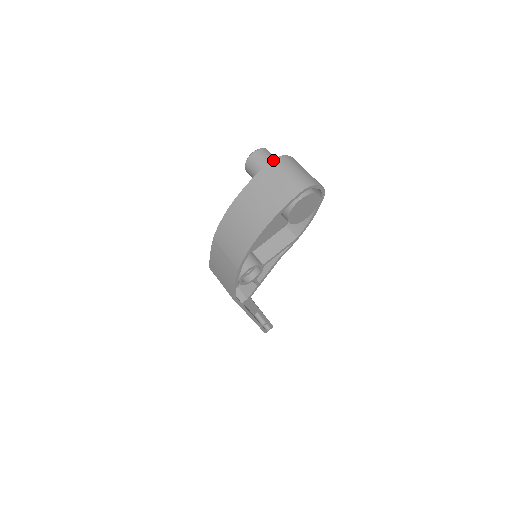
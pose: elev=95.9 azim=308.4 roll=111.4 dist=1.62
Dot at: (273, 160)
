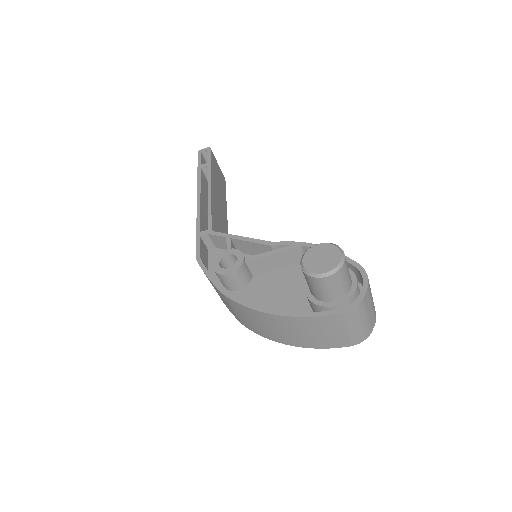
Dot at: (345, 313)
